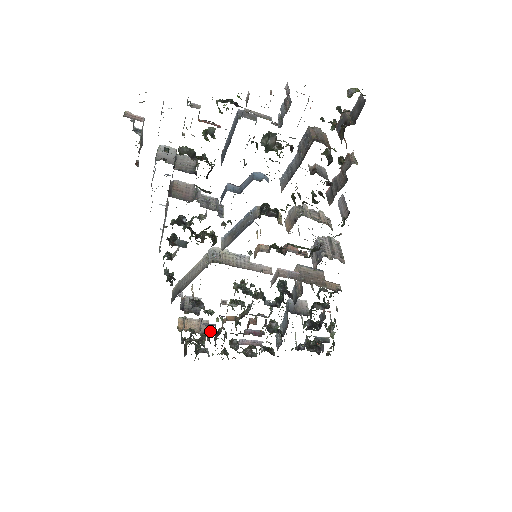
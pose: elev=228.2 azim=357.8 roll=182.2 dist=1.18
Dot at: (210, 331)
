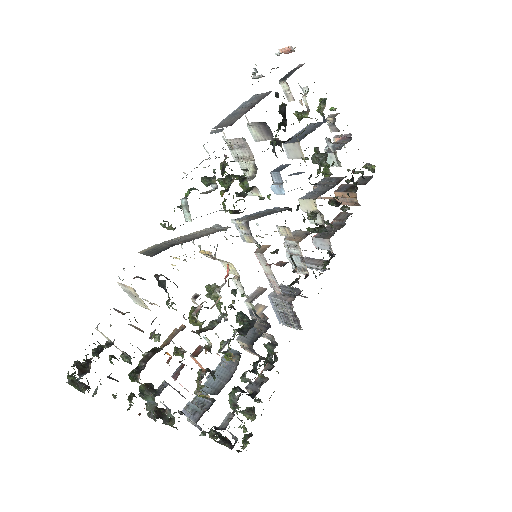
Dot at: occluded
